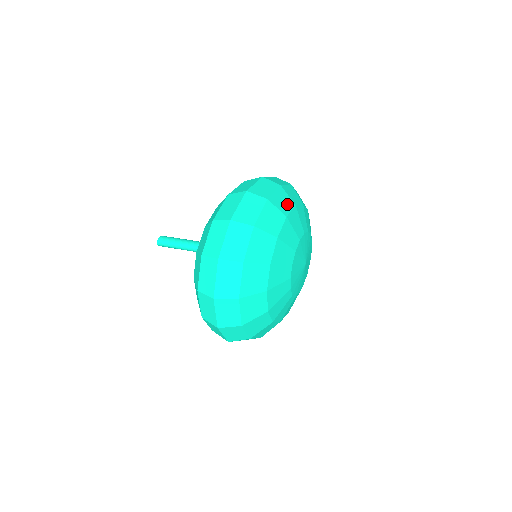
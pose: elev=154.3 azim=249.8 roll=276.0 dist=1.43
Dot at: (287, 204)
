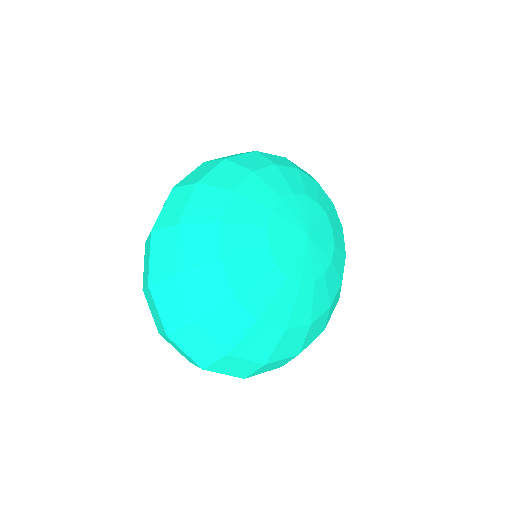
Dot at: (235, 176)
